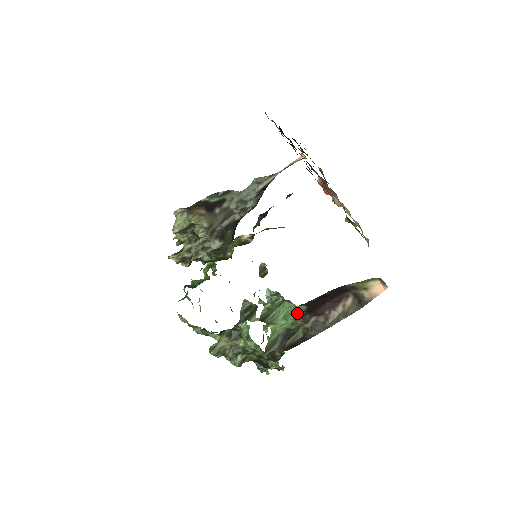
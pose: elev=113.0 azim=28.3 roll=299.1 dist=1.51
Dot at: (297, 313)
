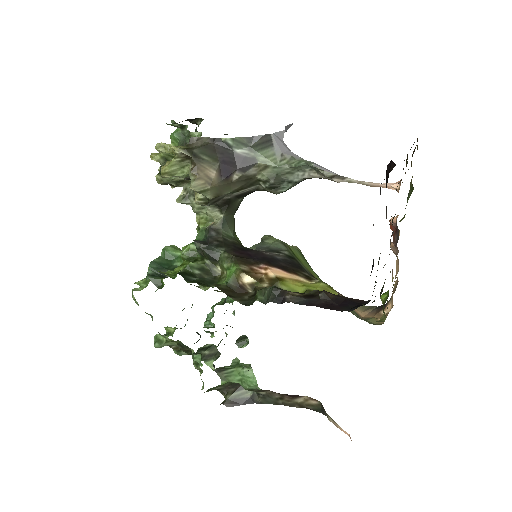
Dot at: (255, 388)
